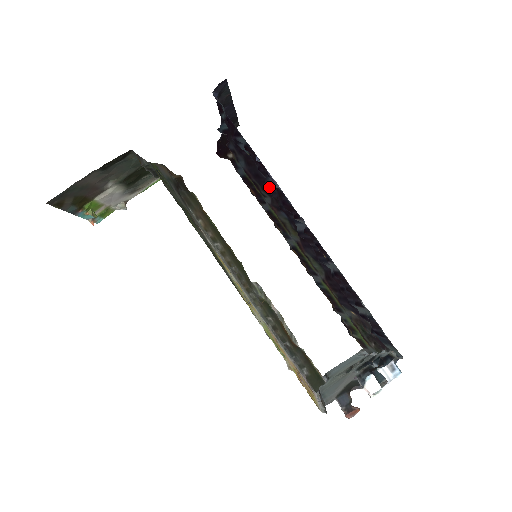
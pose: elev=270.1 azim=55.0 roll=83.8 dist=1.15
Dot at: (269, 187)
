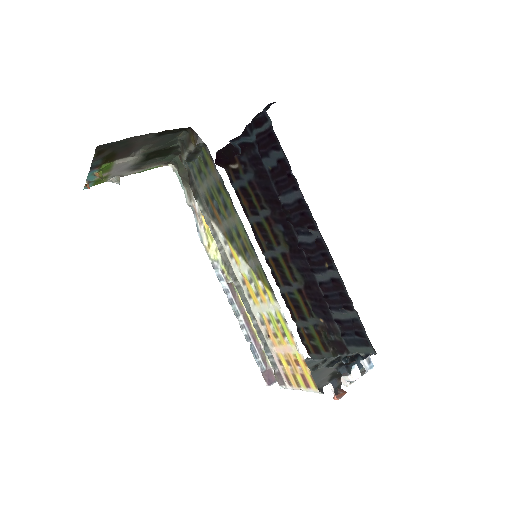
Dot at: (284, 200)
